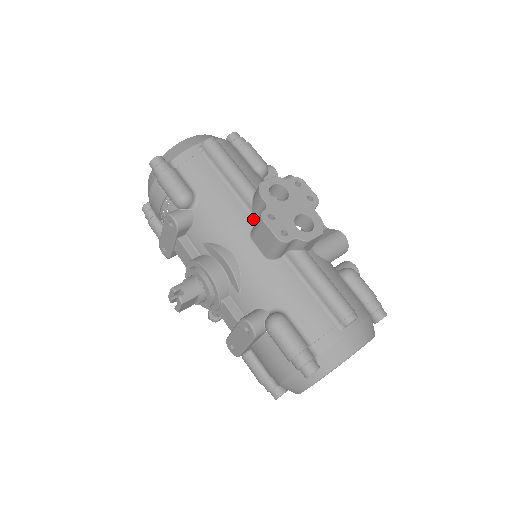
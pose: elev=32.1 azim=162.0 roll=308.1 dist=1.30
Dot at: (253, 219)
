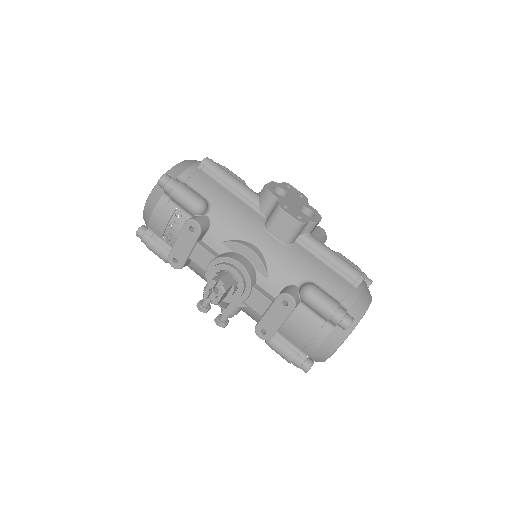
Dot at: (262, 216)
